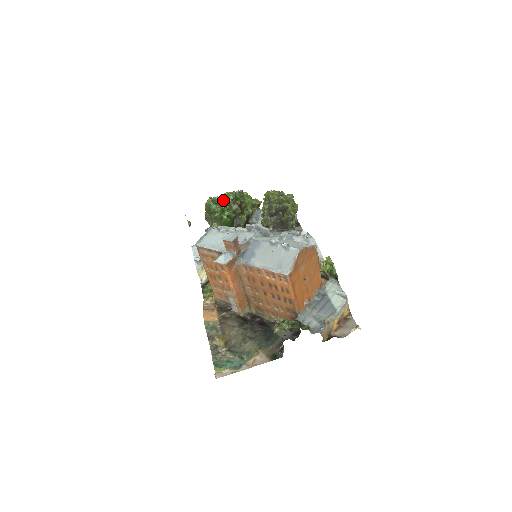
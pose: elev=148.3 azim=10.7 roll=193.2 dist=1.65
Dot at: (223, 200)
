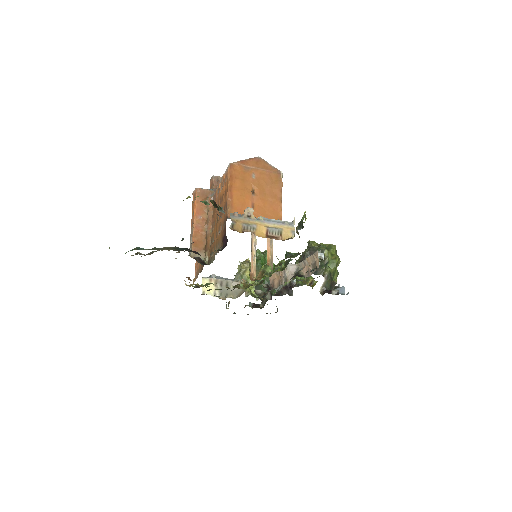
Dot at: occluded
